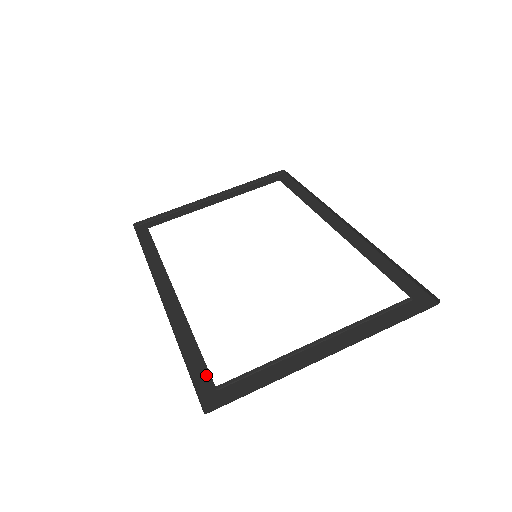
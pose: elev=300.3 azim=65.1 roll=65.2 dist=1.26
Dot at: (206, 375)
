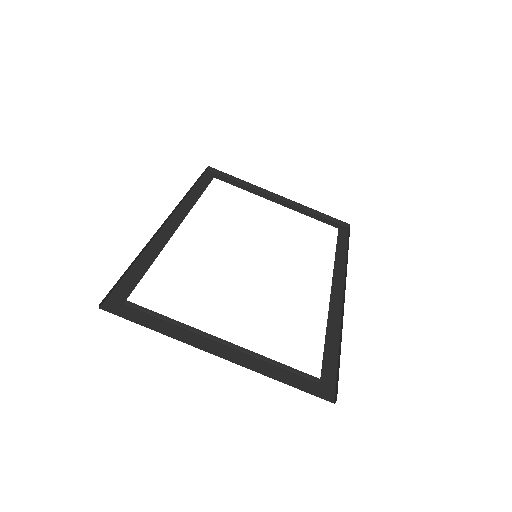
Dot at: (130, 289)
